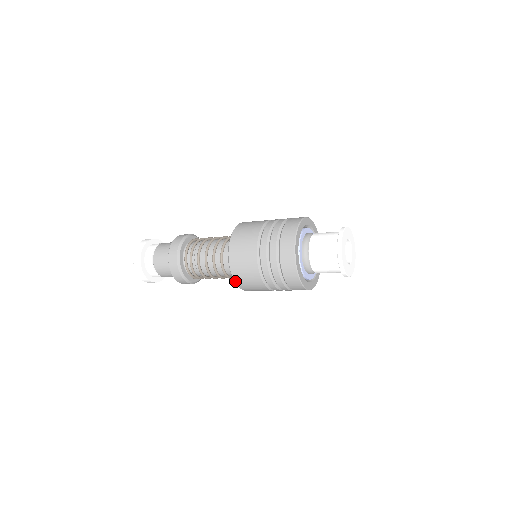
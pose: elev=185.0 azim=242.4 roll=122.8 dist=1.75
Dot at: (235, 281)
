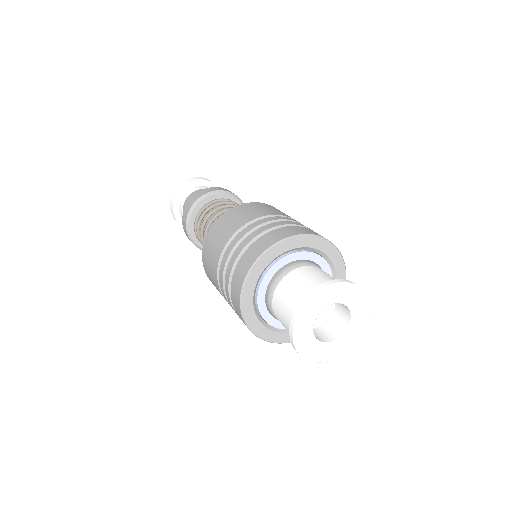
Dot at: occluded
